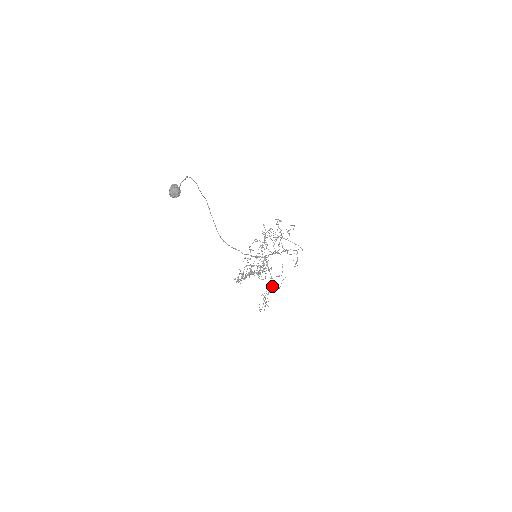
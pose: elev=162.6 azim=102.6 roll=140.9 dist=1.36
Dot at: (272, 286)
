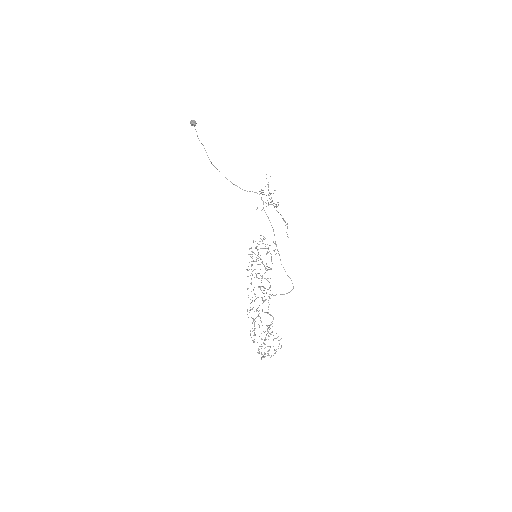
Dot at: occluded
